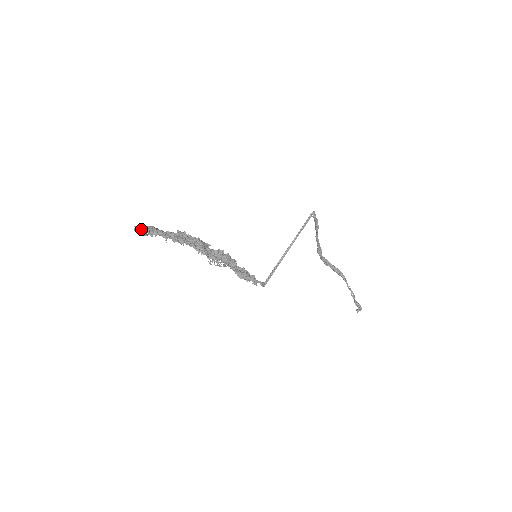
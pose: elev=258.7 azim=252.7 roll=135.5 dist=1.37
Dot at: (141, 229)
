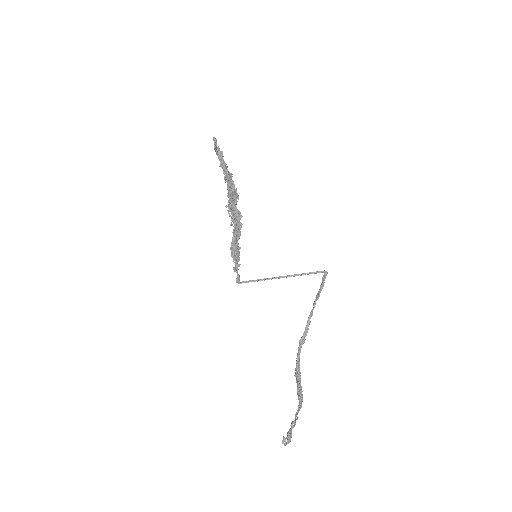
Dot at: occluded
